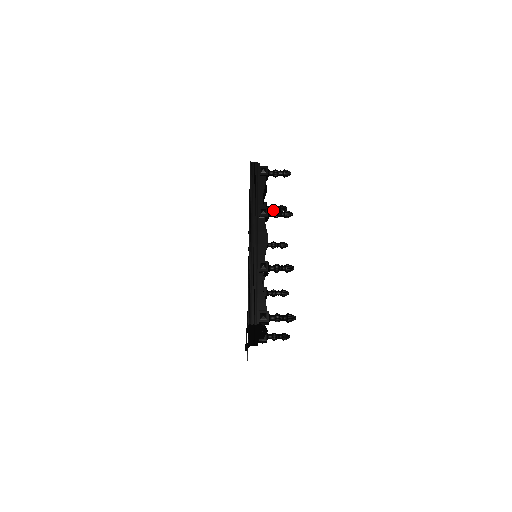
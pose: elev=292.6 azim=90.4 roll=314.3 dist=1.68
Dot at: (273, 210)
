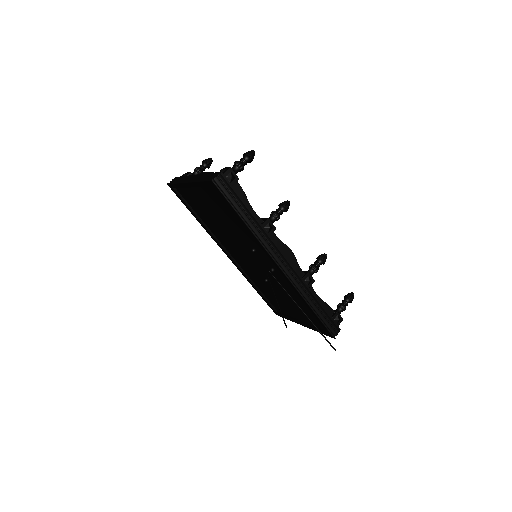
Dot at: occluded
